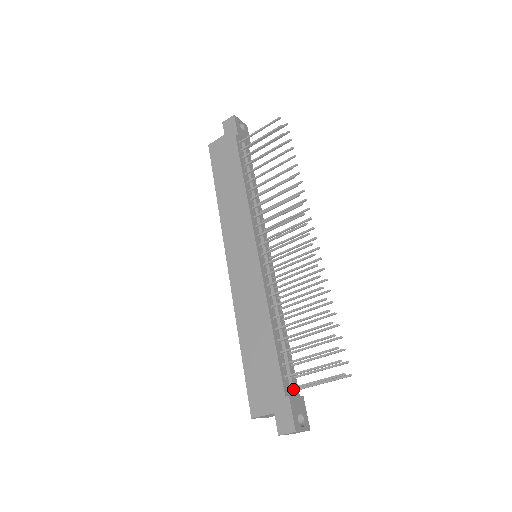
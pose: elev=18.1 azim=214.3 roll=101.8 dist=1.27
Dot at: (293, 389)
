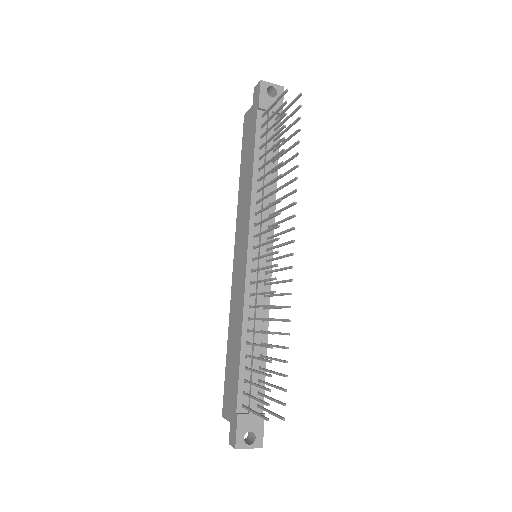
Dot at: (249, 407)
